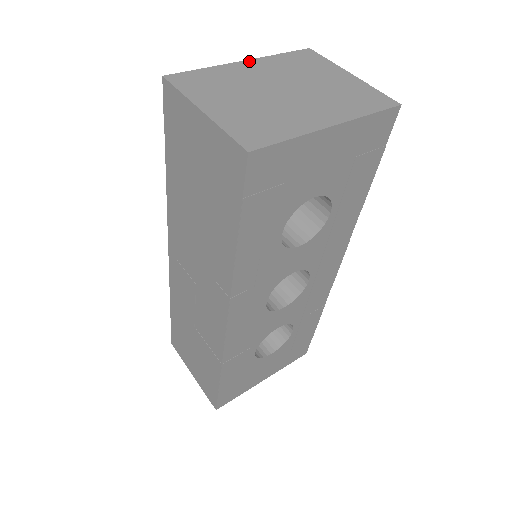
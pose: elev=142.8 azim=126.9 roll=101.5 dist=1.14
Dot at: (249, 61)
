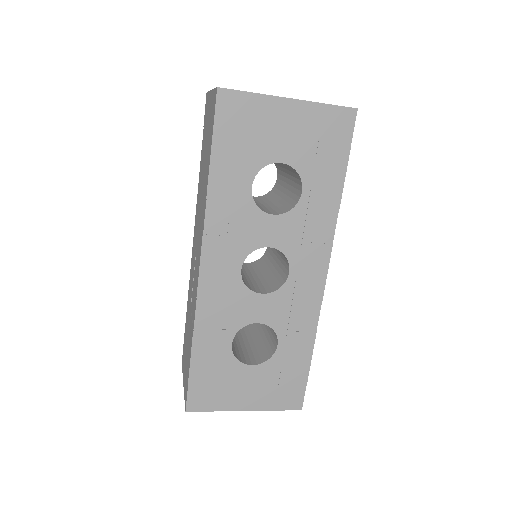
Dot at: occluded
